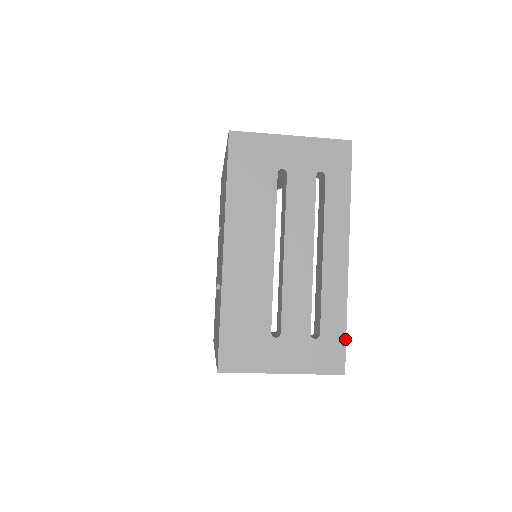
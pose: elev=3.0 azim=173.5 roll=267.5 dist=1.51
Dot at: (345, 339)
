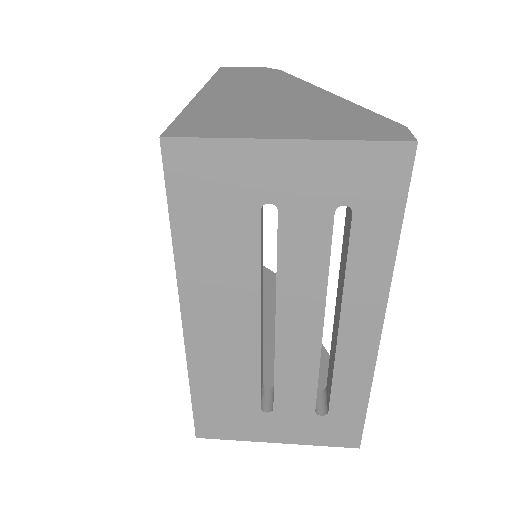
Dot at: (364, 418)
